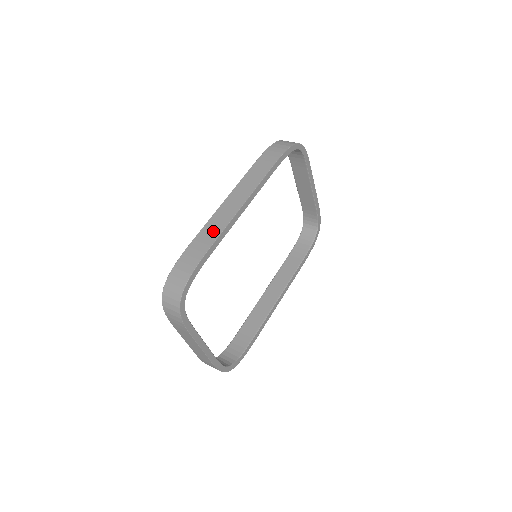
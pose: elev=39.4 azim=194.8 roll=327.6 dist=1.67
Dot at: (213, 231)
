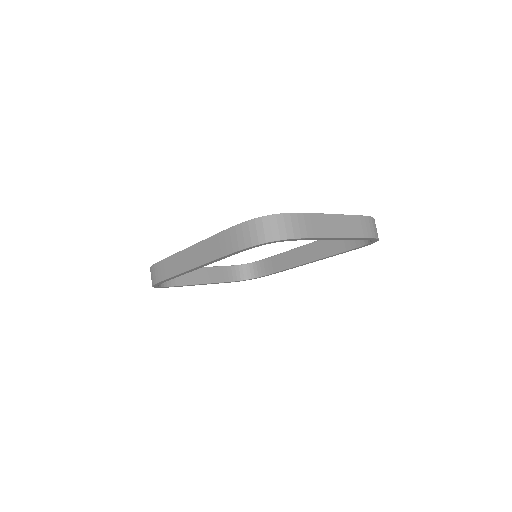
Dot at: (171, 268)
